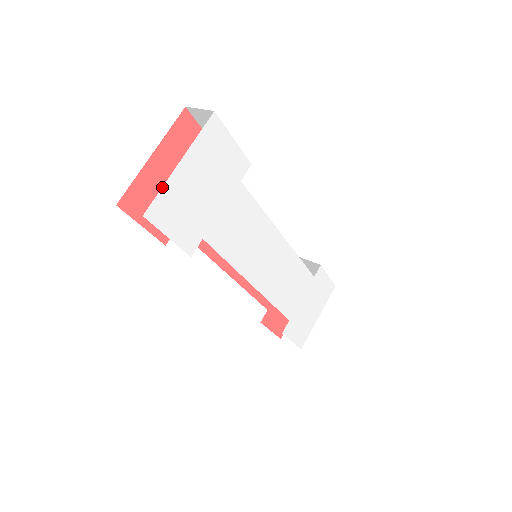
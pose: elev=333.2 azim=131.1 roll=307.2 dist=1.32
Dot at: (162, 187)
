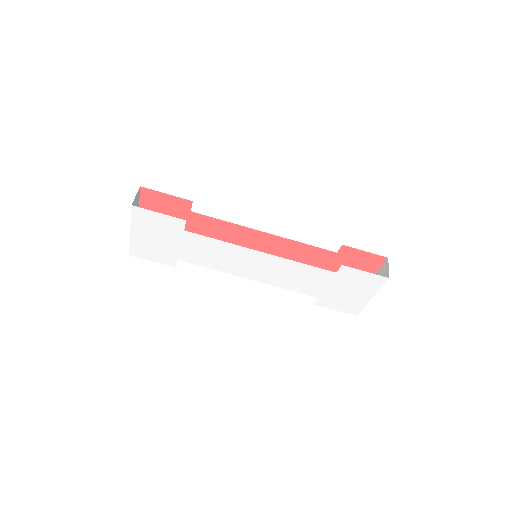
Dot at: (130, 243)
